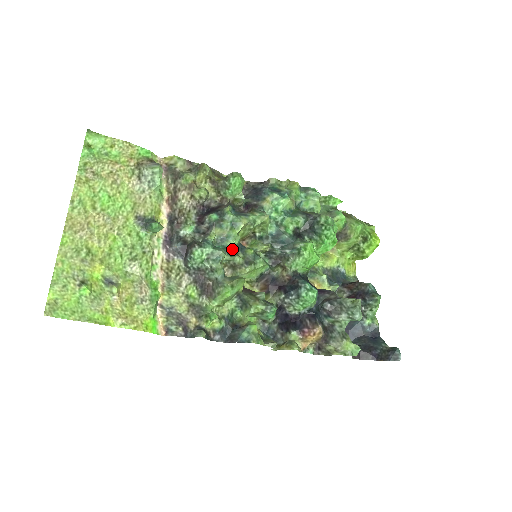
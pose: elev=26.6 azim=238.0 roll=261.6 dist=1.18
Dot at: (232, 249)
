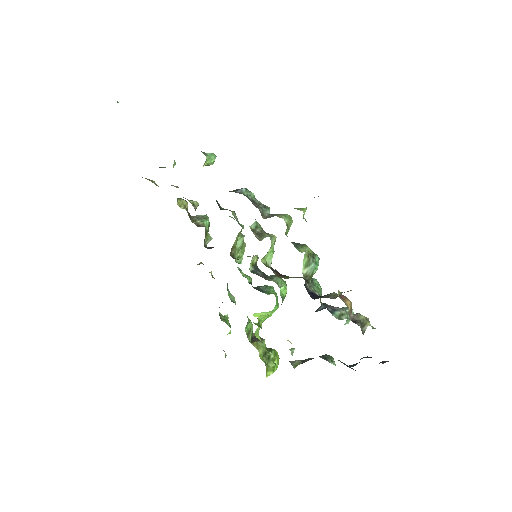
Dot at: occluded
